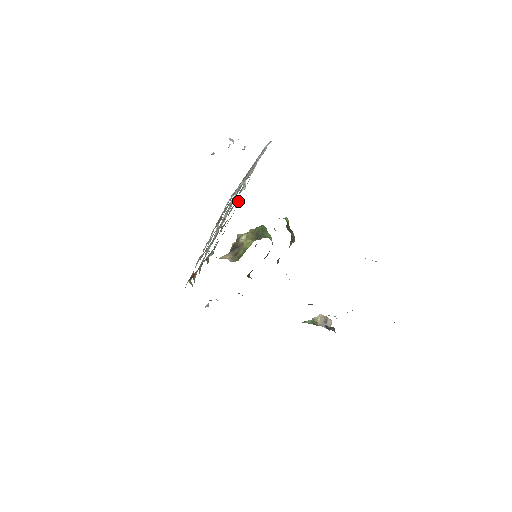
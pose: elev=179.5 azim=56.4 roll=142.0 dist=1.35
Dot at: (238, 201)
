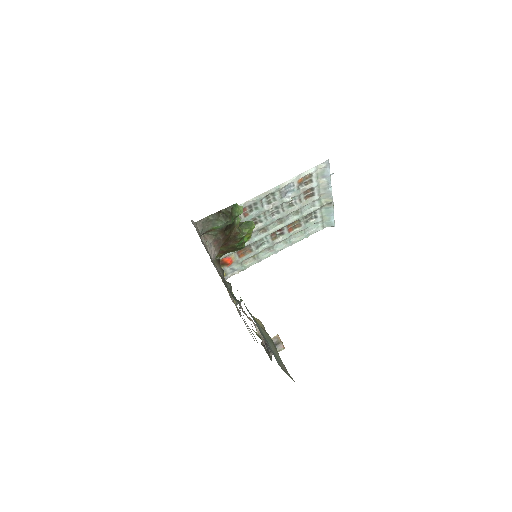
Dot at: (254, 199)
